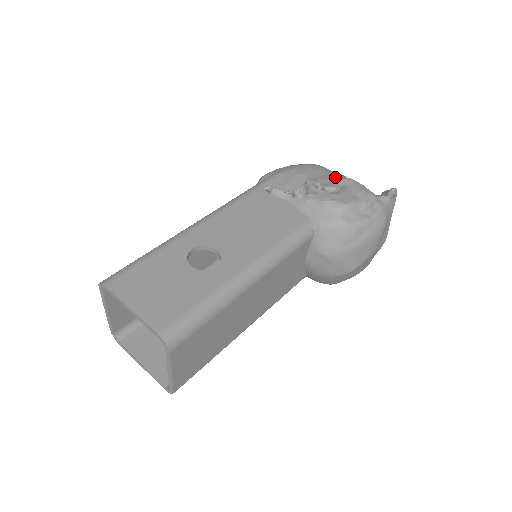
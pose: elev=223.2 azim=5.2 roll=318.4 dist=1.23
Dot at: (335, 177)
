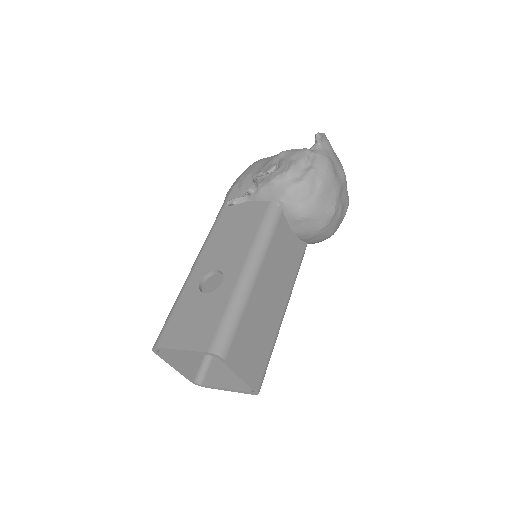
Dot at: (271, 159)
